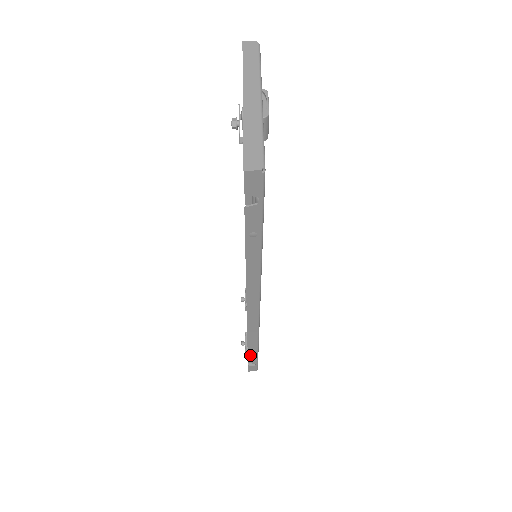
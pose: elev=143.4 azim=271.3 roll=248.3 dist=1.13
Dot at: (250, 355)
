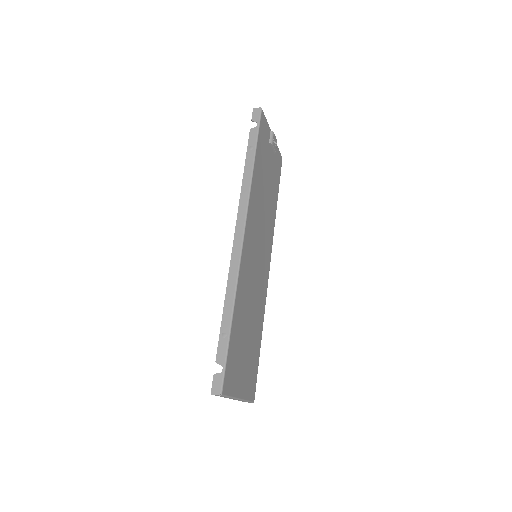
Dot at: (221, 337)
